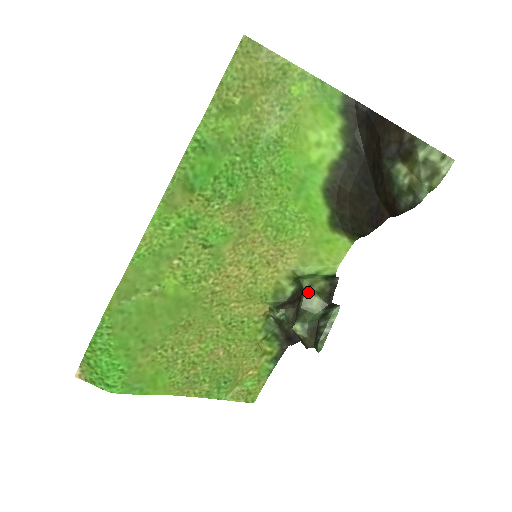
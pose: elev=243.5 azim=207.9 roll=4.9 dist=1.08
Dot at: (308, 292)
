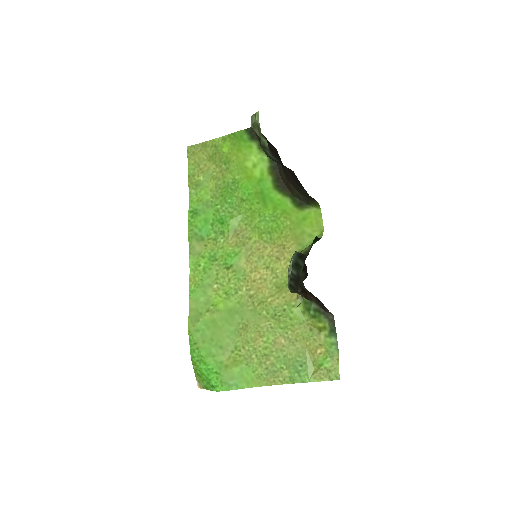
Dot at: occluded
